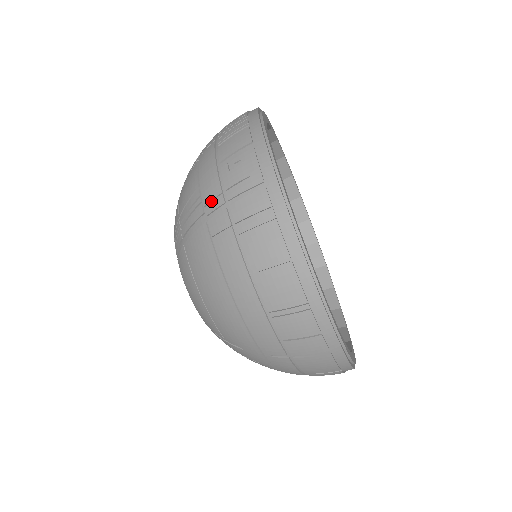
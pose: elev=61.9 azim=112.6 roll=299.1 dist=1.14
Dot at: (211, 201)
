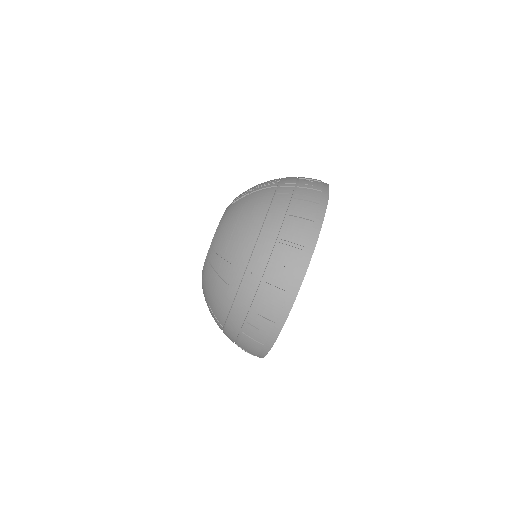
Dot at: (286, 184)
